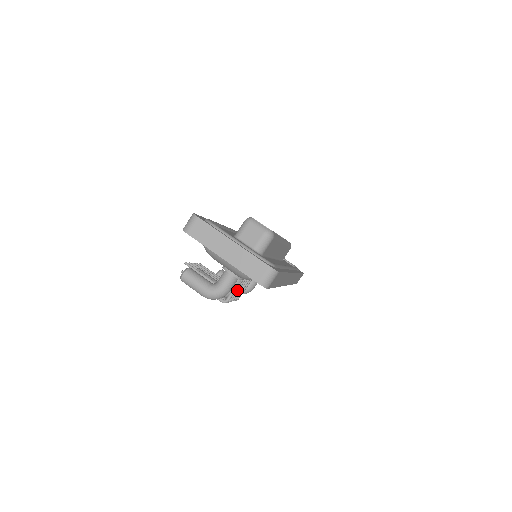
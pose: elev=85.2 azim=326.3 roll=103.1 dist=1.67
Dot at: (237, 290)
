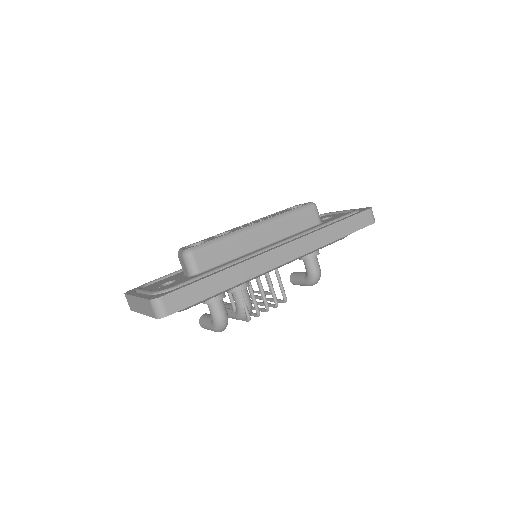
Dot at: (253, 301)
